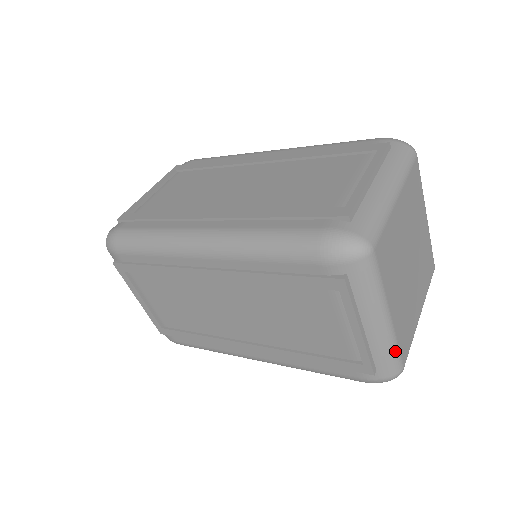
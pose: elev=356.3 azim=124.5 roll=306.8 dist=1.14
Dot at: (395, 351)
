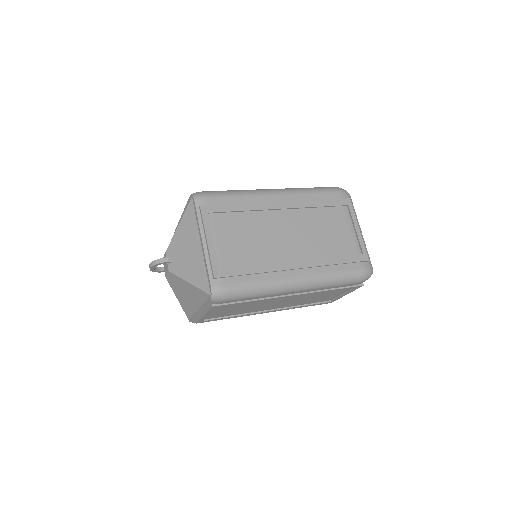
Dot at: occluded
